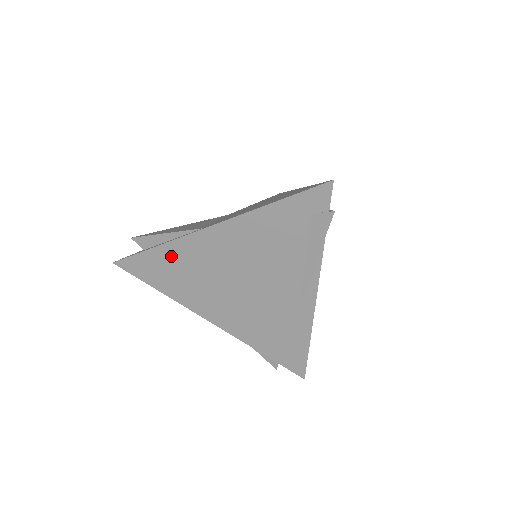
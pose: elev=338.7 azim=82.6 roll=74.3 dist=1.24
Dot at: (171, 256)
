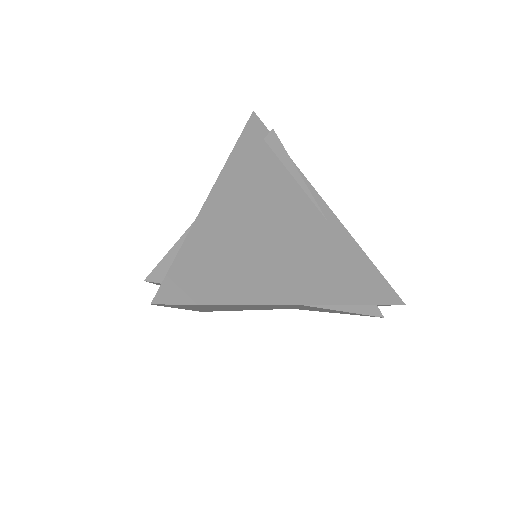
Dot at: (204, 244)
